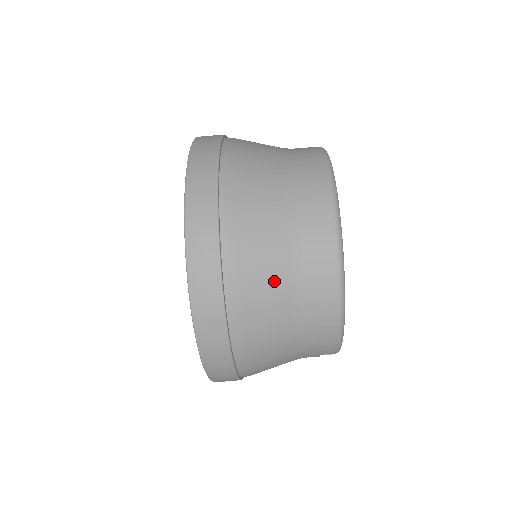
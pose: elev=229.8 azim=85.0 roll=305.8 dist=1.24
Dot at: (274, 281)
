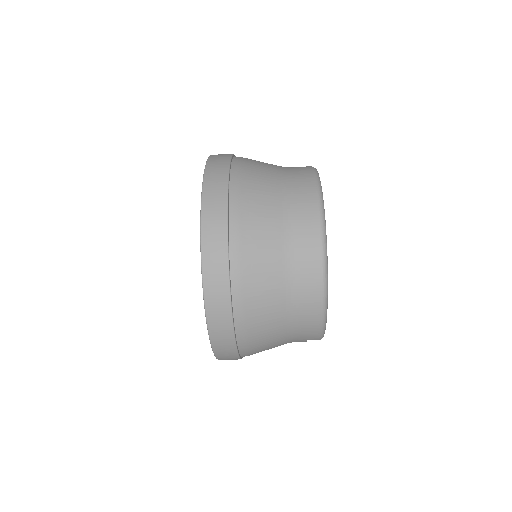
Dot at: (271, 284)
